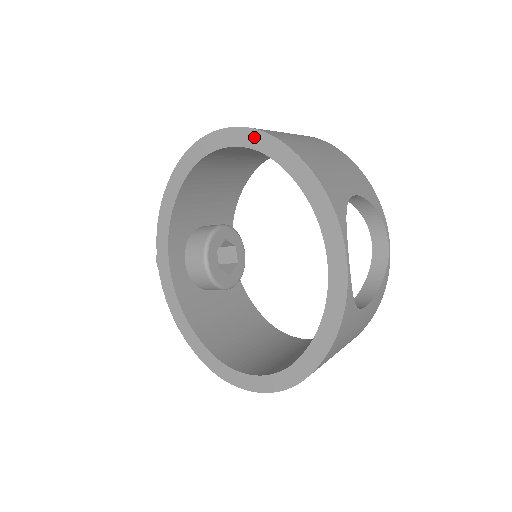
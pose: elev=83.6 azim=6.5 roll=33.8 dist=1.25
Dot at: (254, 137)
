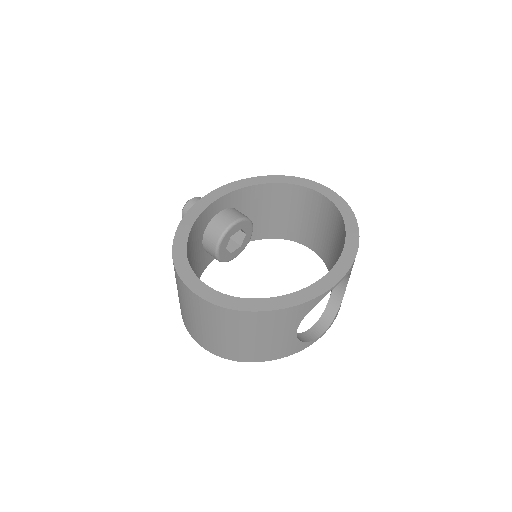
Dot at: (343, 204)
